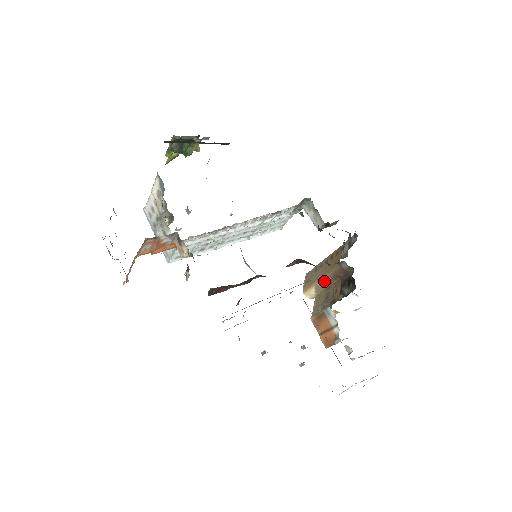
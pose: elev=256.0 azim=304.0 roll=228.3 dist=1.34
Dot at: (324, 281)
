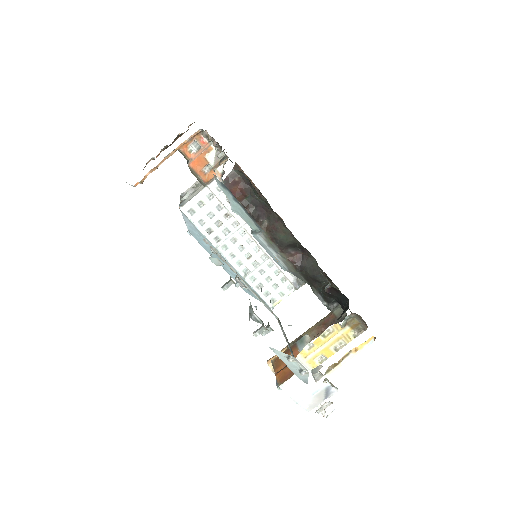
Dot at: occluded
